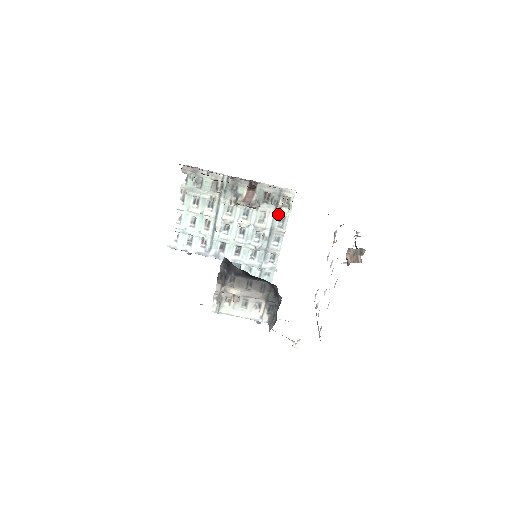
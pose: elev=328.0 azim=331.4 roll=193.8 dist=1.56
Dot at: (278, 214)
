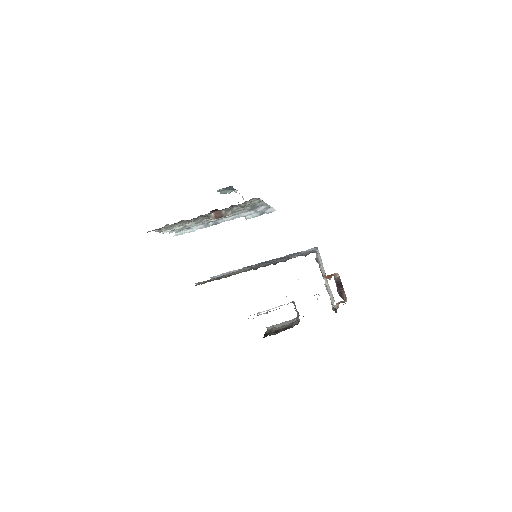
Dot at: (251, 203)
